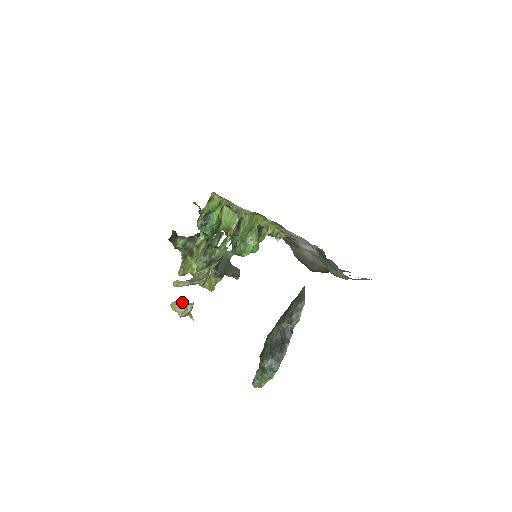
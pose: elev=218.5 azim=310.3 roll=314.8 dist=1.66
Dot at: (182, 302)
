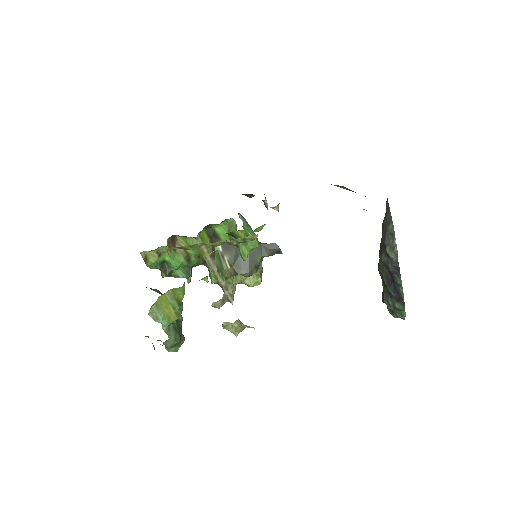
Dot at: (228, 323)
